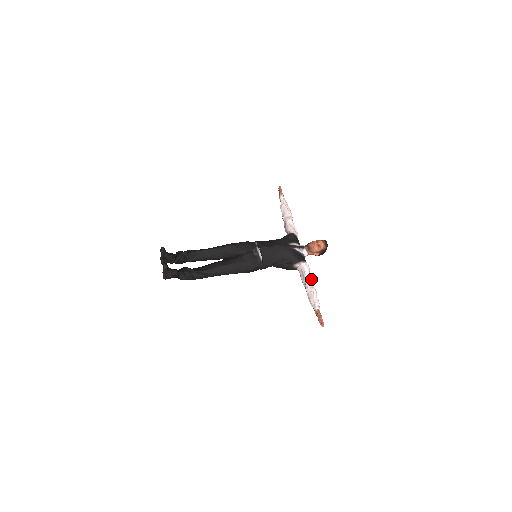
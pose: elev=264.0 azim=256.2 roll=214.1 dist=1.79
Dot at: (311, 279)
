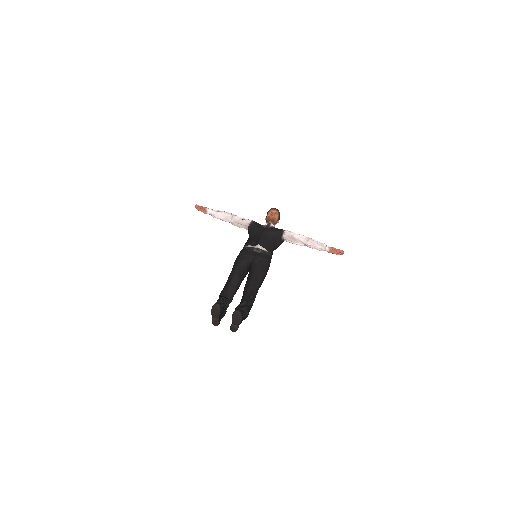
Dot at: (301, 235)
